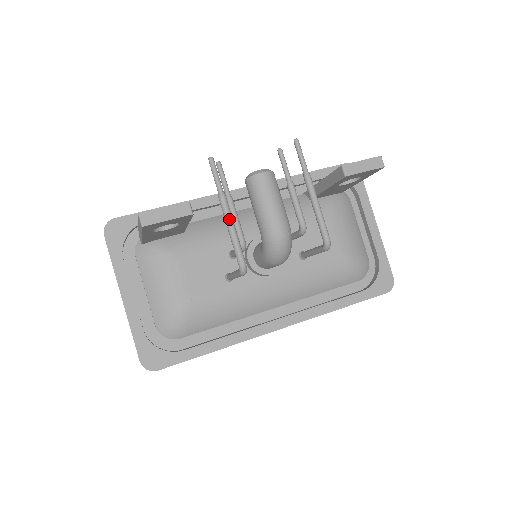
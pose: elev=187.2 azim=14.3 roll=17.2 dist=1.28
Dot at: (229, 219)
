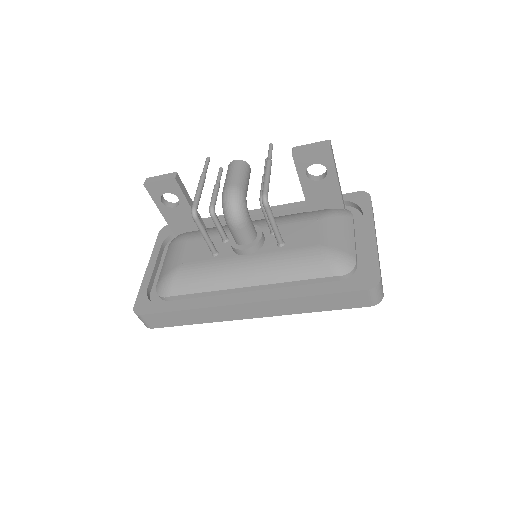
Dot at: (199, 184)
